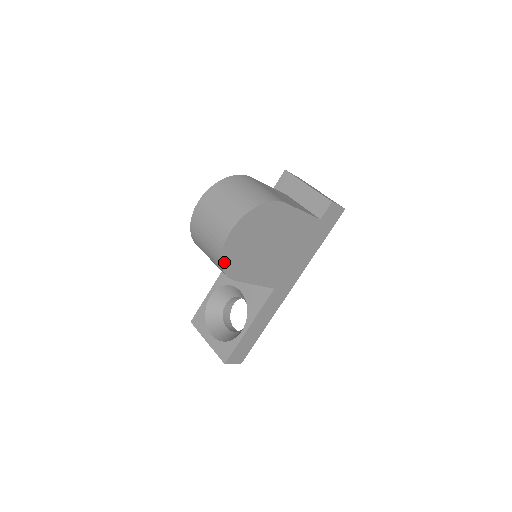
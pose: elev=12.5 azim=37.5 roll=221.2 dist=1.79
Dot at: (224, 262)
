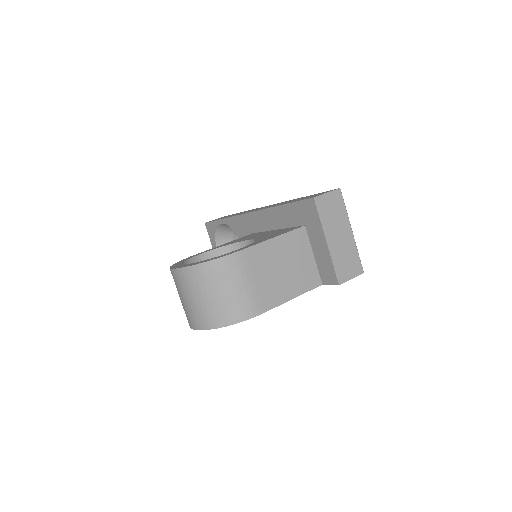
Dot at: occluded
